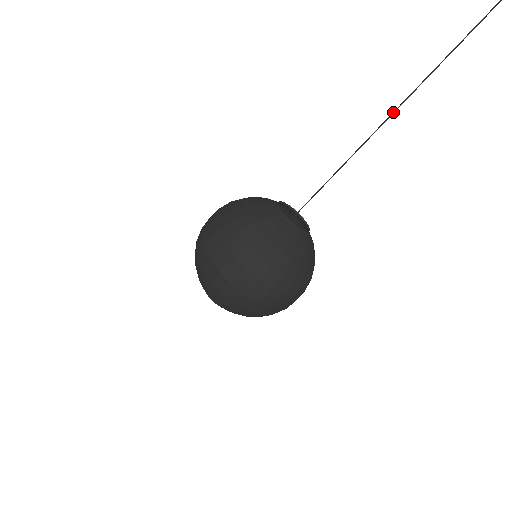
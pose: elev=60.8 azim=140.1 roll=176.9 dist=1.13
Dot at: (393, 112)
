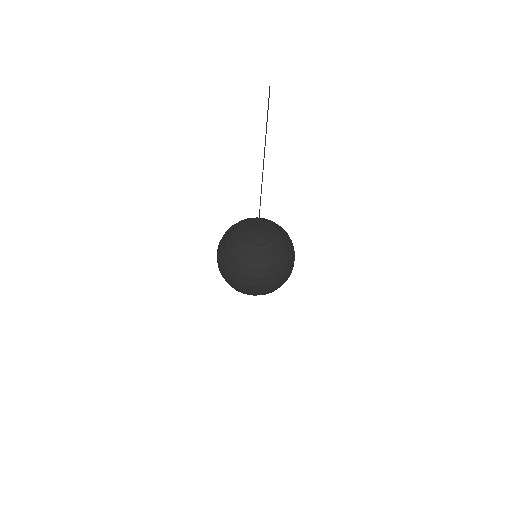
Dot at: occluded
